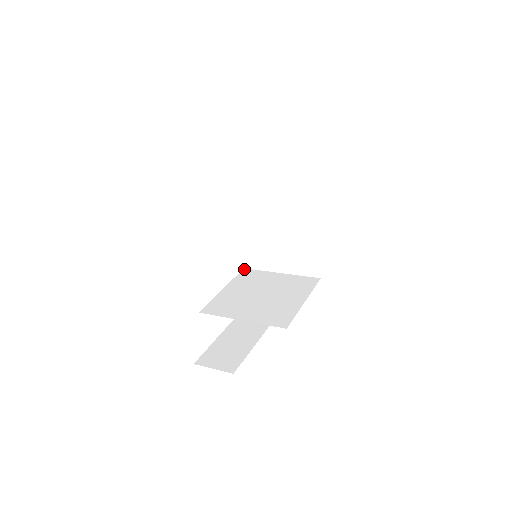
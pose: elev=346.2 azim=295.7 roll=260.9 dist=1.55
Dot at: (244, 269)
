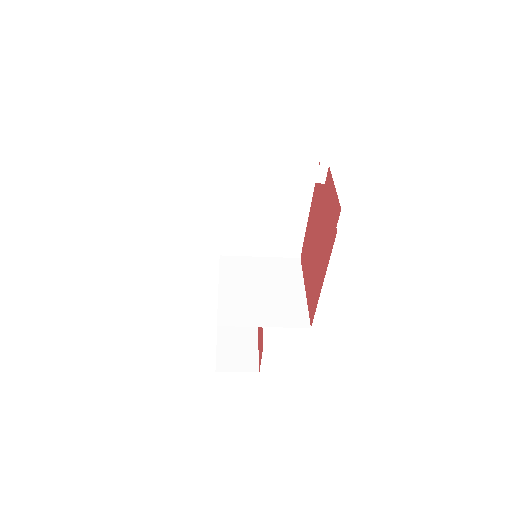
Dot at: (221, 257)
